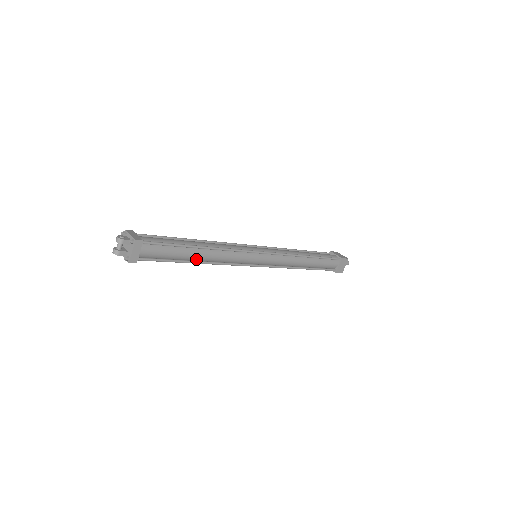
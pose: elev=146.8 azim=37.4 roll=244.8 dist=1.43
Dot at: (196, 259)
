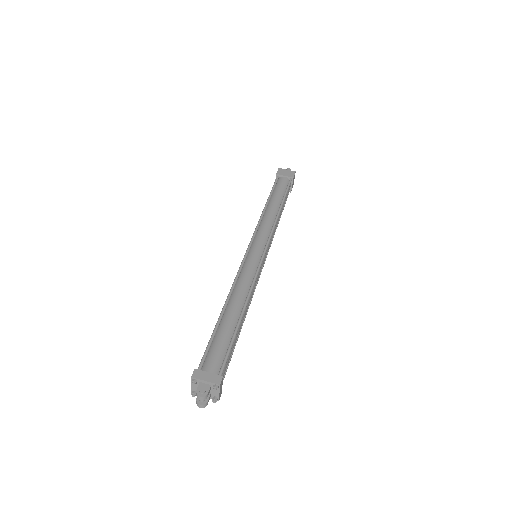
Dot at: occluded
